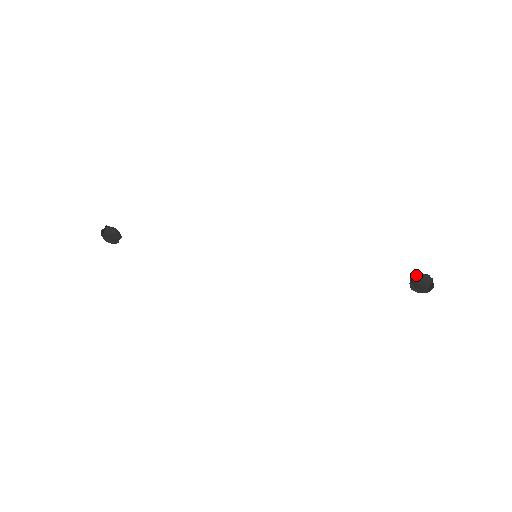
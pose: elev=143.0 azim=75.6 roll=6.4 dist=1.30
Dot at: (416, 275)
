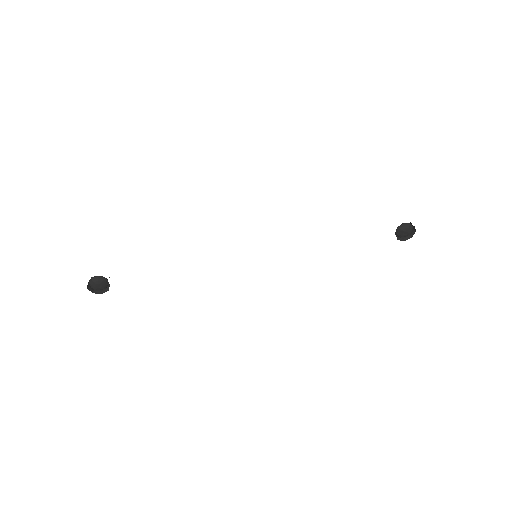
Dot at: (399, 226)
